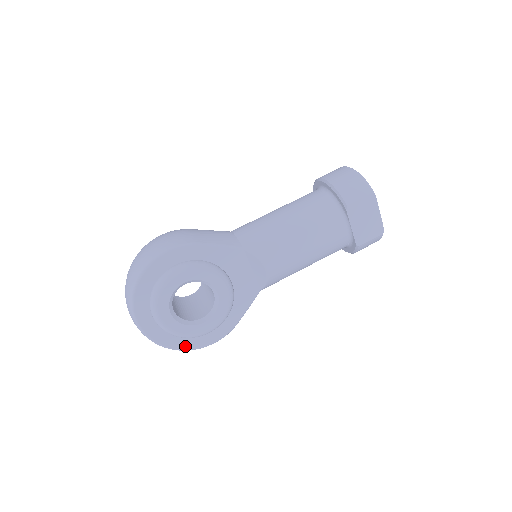
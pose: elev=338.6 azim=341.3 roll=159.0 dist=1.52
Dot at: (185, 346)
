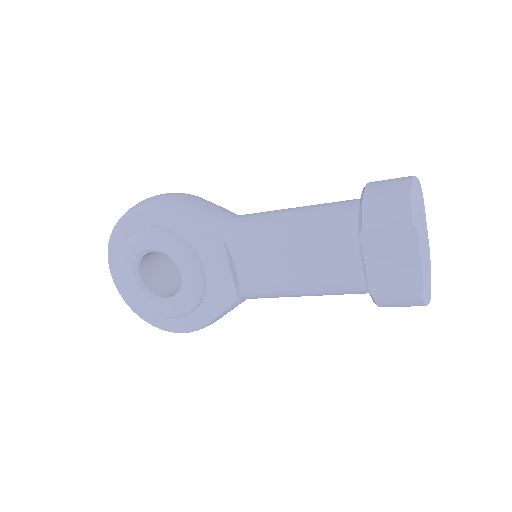
Dot at: (151, 320)
